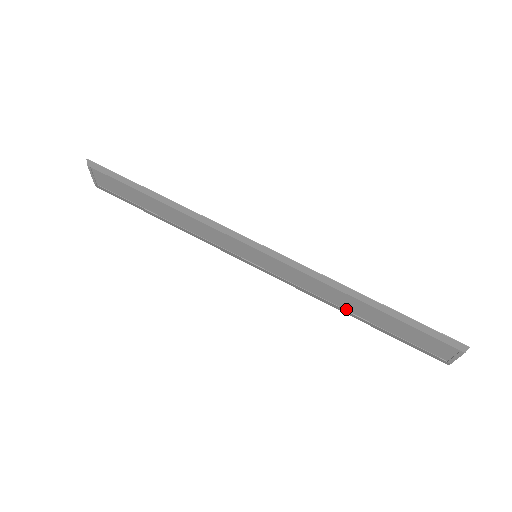
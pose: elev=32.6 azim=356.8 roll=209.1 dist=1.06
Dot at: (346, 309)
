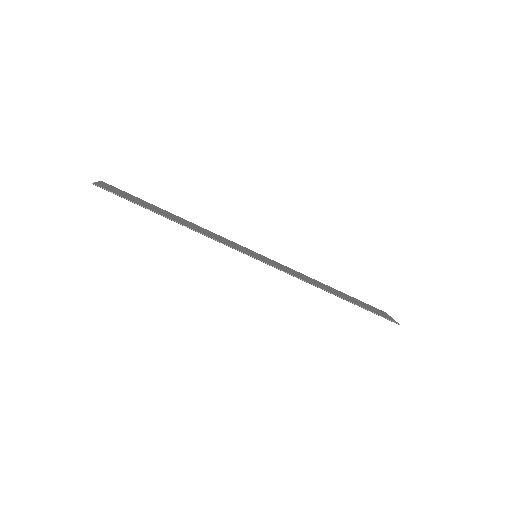
Dot at: occluded
